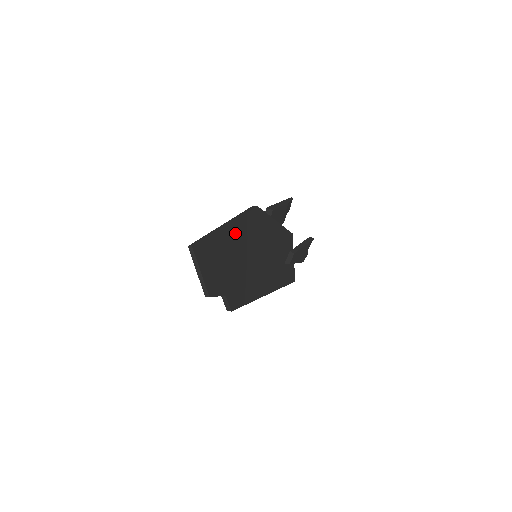
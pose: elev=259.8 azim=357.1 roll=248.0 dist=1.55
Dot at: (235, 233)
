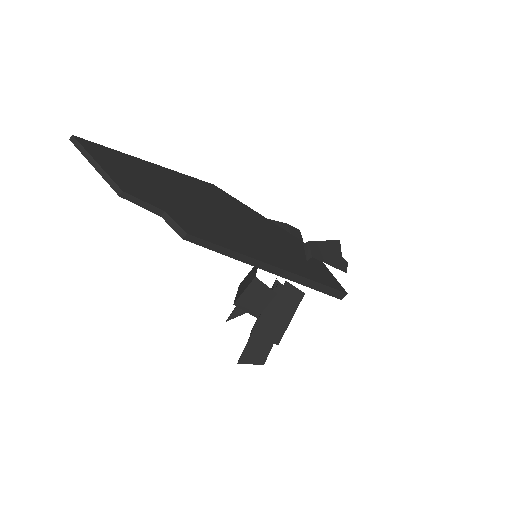
Dot at: (171, 177)
